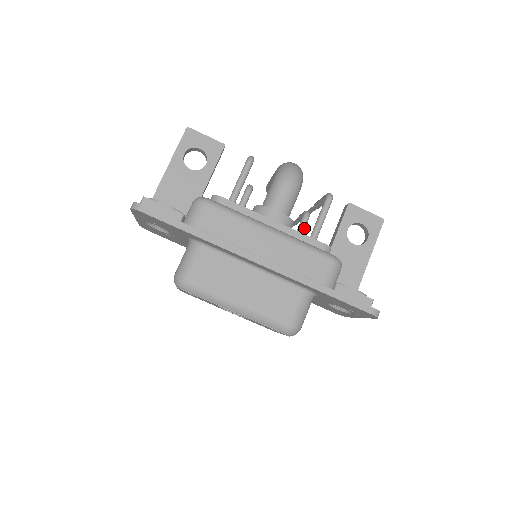
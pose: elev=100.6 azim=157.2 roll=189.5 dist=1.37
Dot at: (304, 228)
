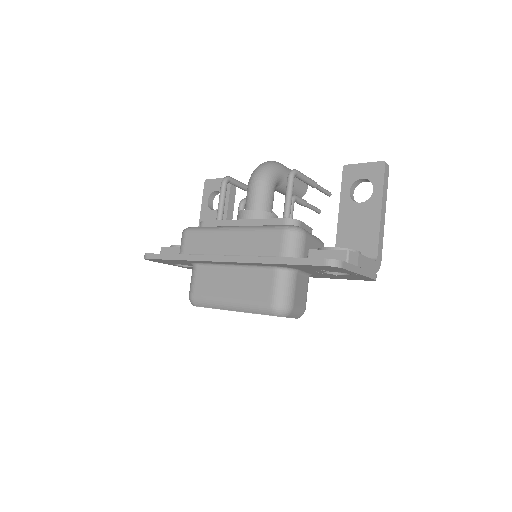
Dot at: occluded
